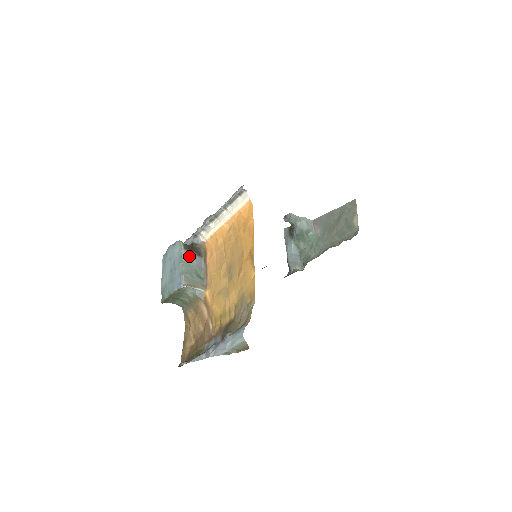
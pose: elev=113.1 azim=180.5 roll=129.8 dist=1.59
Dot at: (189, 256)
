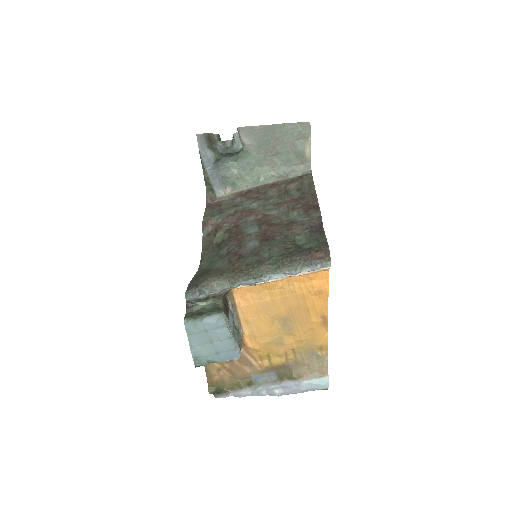
Dot at: (228, 319)
